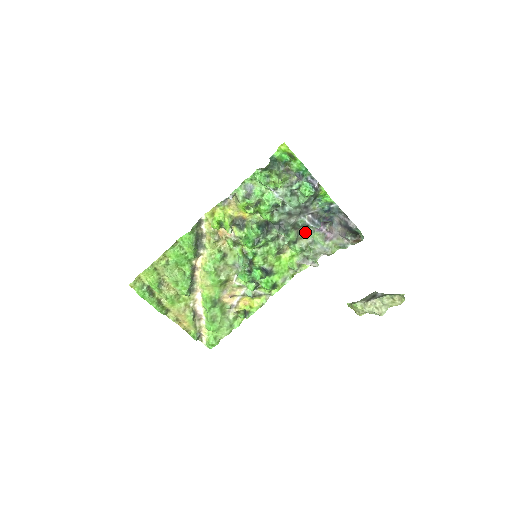
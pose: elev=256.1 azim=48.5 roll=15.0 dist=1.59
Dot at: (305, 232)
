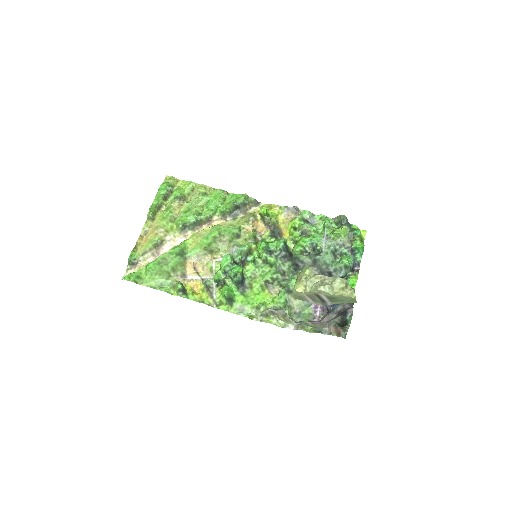
Dot at: occluded
